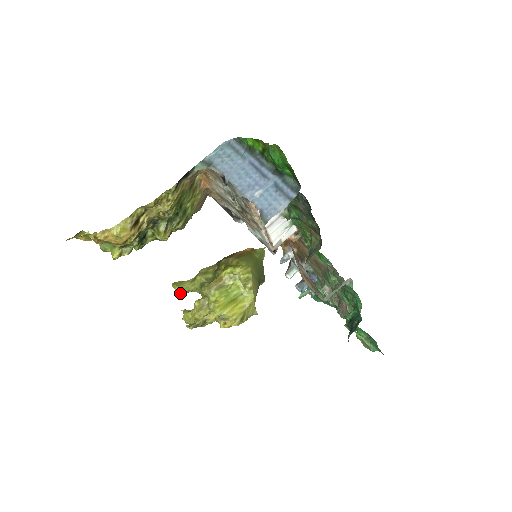
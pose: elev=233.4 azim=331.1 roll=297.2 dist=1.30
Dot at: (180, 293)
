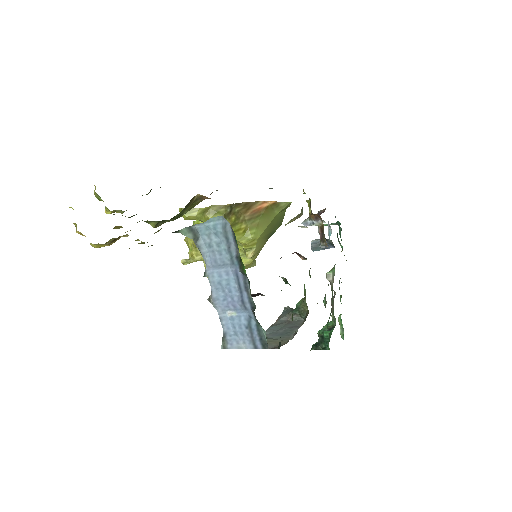
Dot at: (186, 219)
